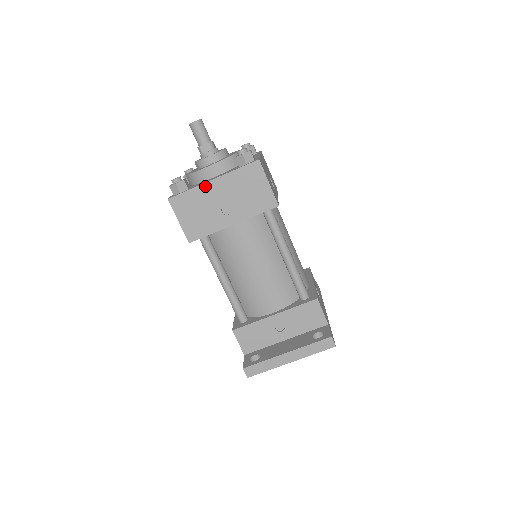
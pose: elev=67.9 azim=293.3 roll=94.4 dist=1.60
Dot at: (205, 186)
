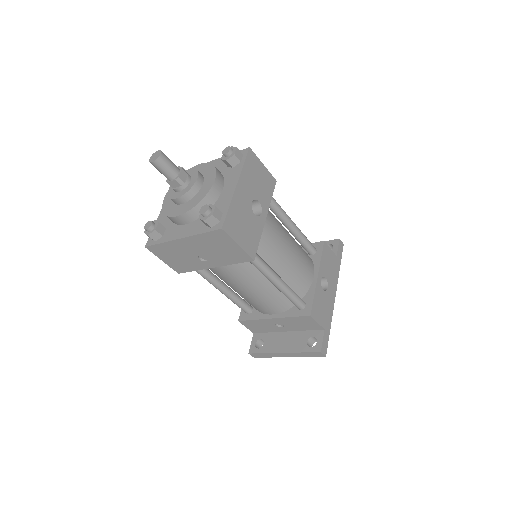
Dot at: (175, 242)
